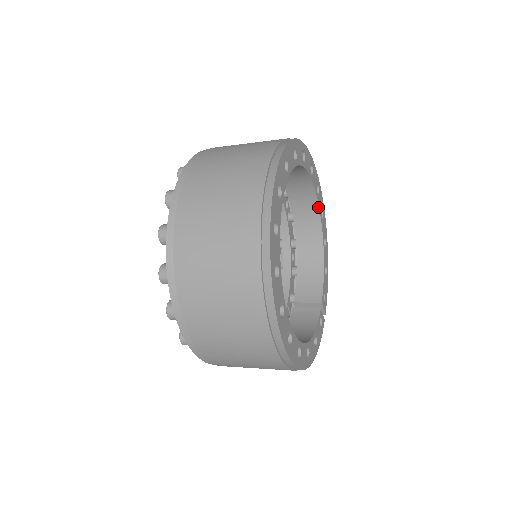
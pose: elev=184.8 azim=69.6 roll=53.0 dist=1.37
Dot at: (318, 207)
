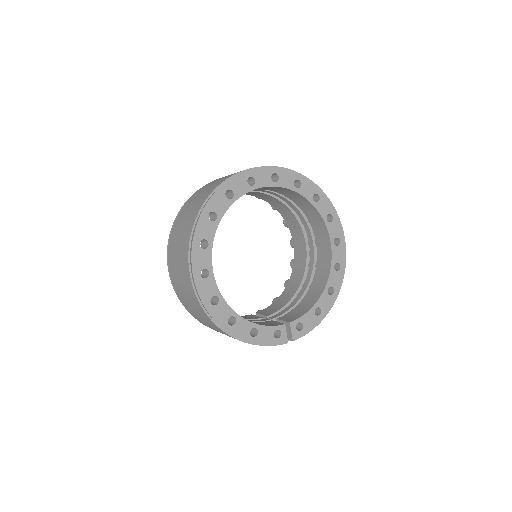
Dot at: (331, 255)
